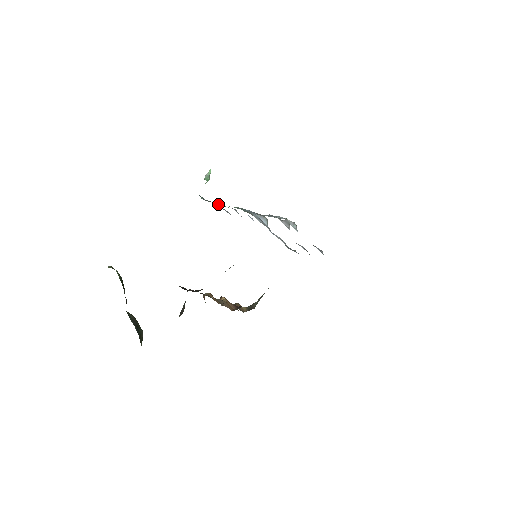
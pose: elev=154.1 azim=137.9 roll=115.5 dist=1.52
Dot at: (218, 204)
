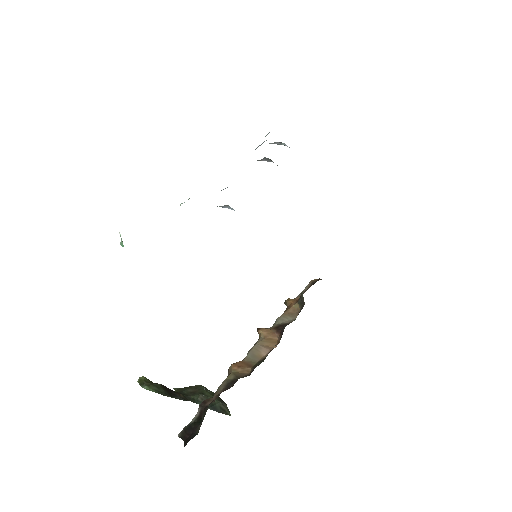
Dot at: occluded
